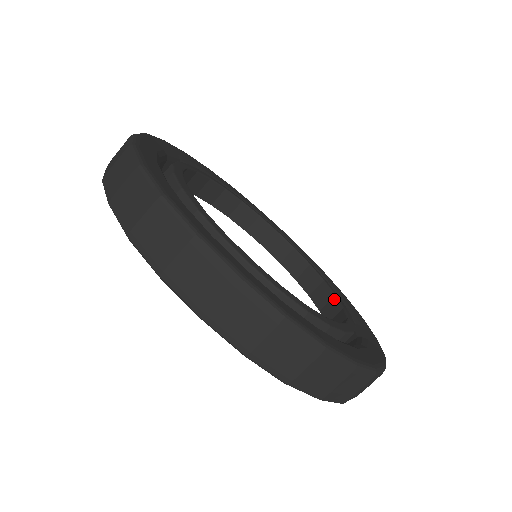
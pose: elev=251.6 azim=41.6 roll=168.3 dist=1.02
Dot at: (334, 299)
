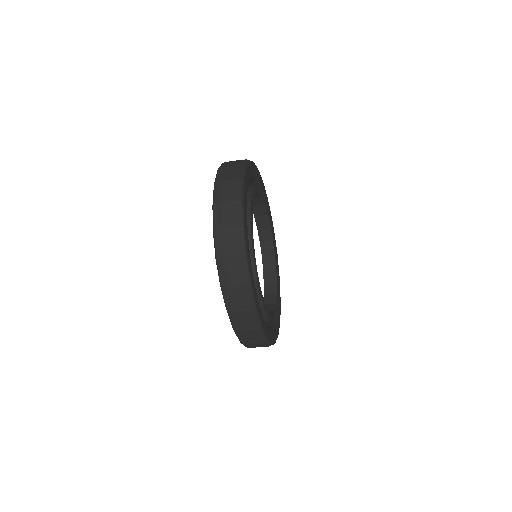
Dot at: (275, 284)
